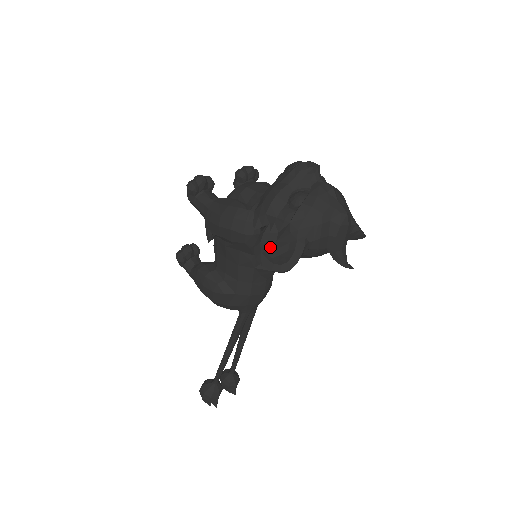
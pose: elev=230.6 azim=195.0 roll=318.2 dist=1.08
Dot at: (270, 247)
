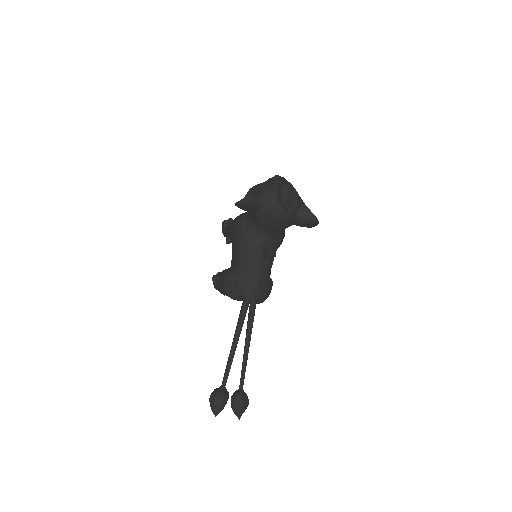
Dot at: occluded
